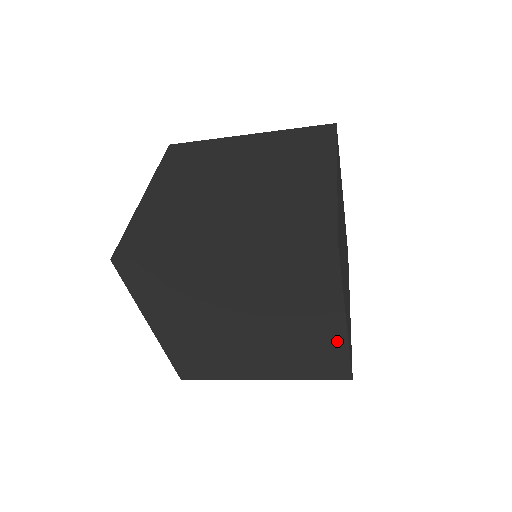
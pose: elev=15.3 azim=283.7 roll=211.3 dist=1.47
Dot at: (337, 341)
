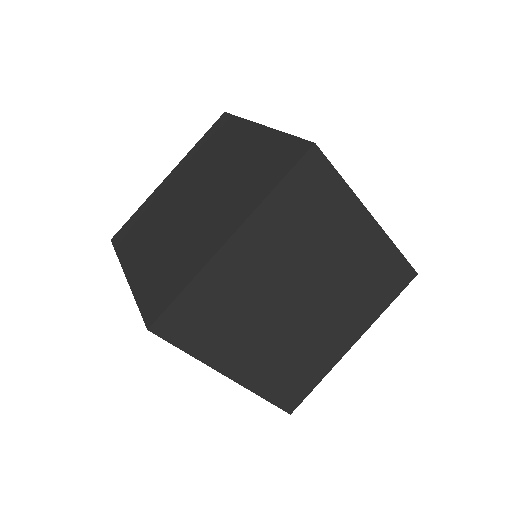
Dot at: occluded
